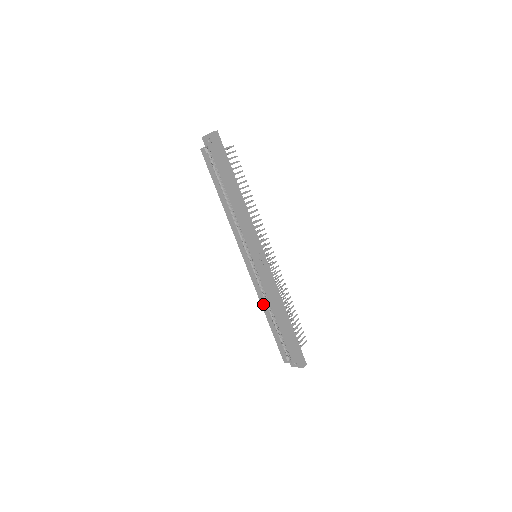
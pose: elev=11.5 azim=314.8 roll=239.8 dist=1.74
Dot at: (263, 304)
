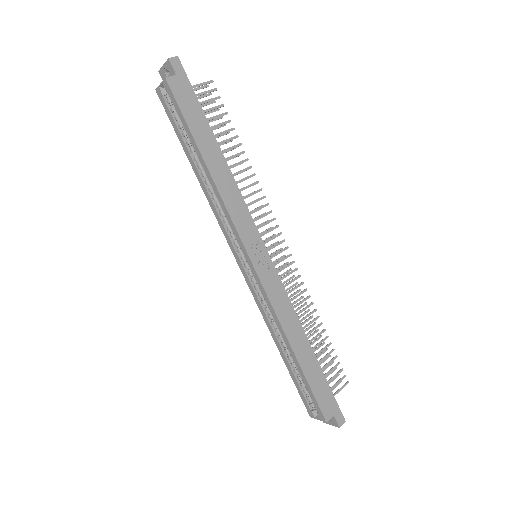
Dot at: (271, 330)
